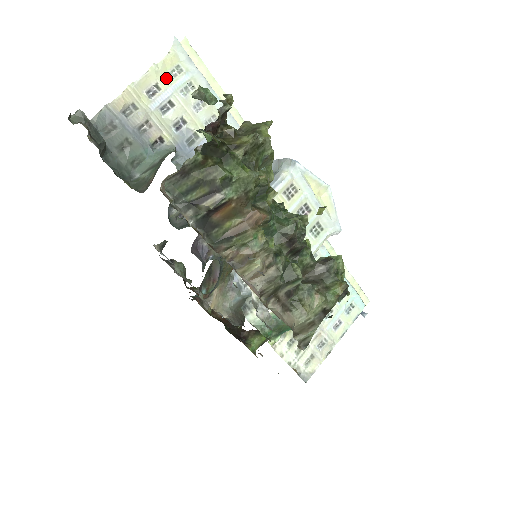
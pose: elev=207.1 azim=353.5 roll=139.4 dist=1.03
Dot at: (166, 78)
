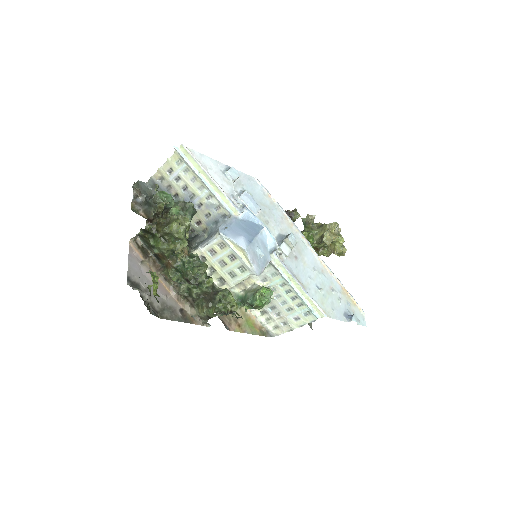
Dot at: (175, 165)
